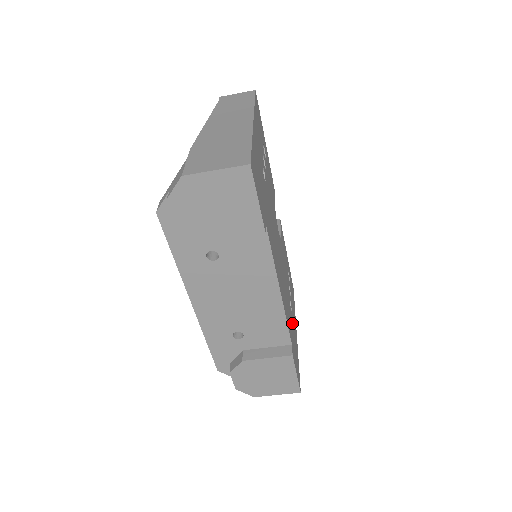
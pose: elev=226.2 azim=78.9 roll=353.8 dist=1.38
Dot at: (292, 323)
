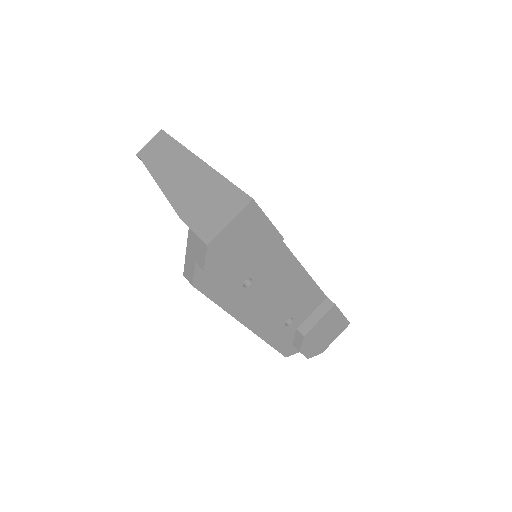
Dot at: occluded
